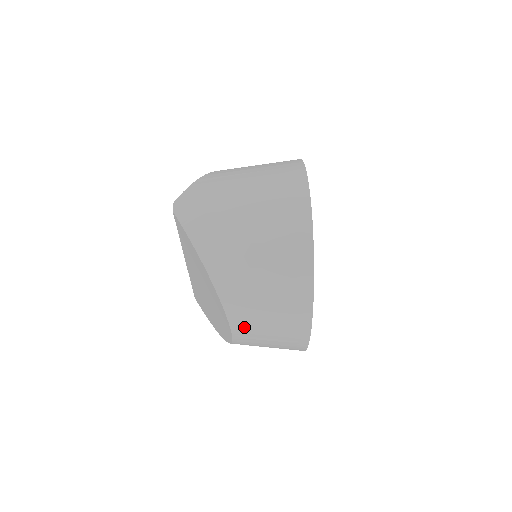
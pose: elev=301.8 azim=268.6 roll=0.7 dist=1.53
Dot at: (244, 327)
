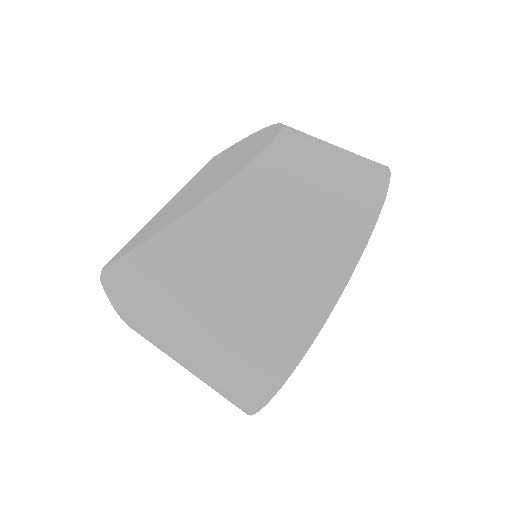
Dot at: occluded
